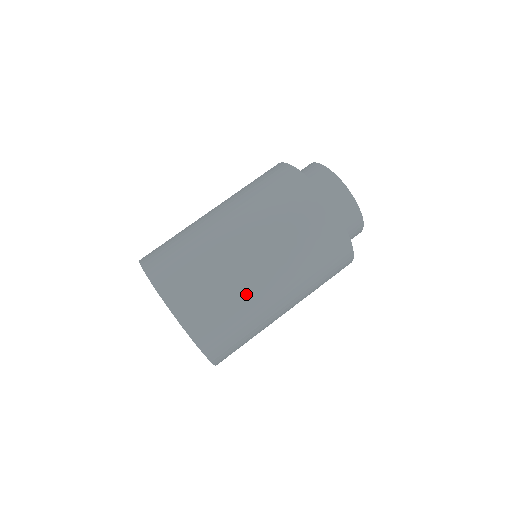
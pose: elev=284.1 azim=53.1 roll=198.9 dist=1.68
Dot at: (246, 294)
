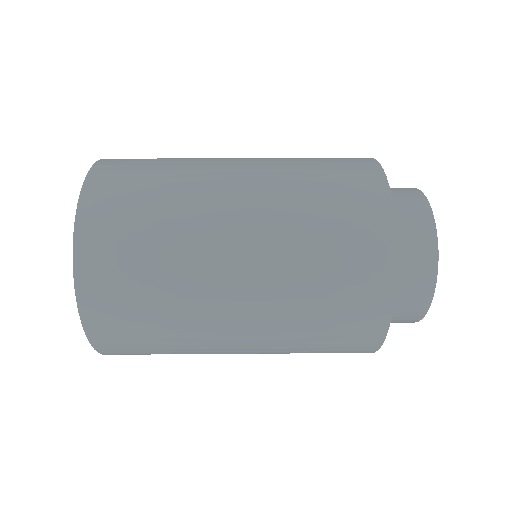
Dot at: (191, 312)
